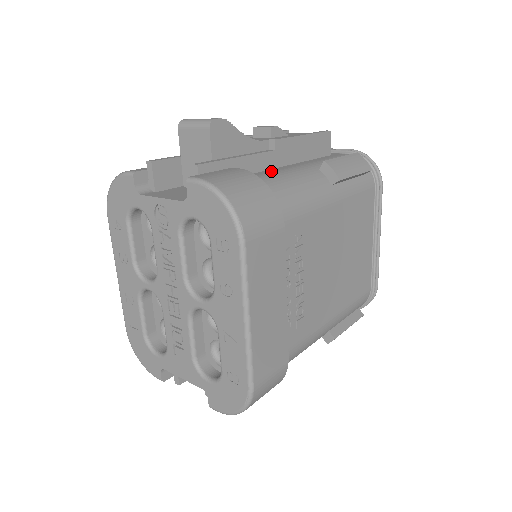
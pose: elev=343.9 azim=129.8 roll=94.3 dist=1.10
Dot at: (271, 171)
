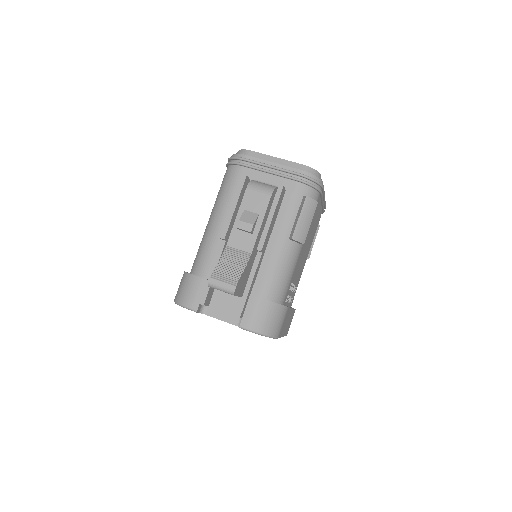
Dot at: (265, 267)
